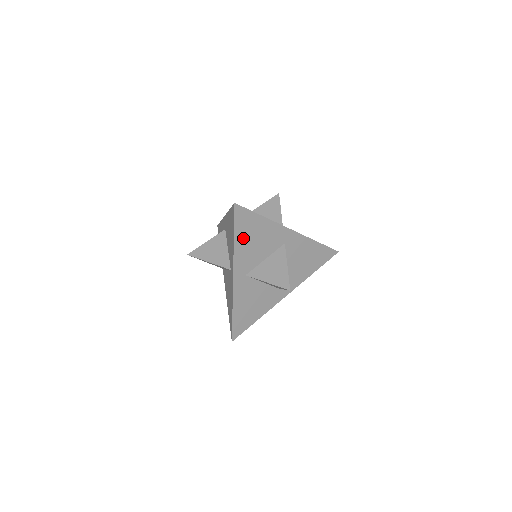
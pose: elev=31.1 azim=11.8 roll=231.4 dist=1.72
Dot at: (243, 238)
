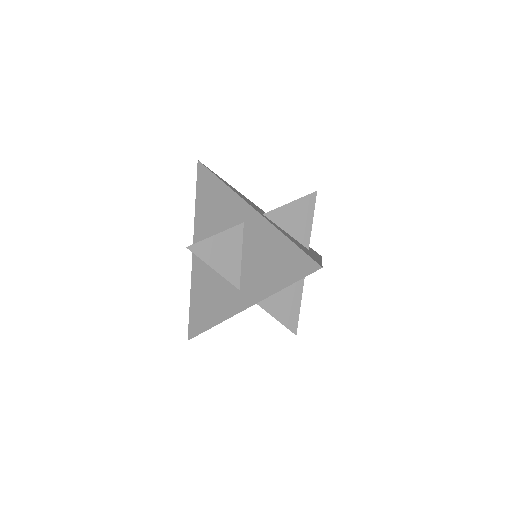
Dot at: occluded
